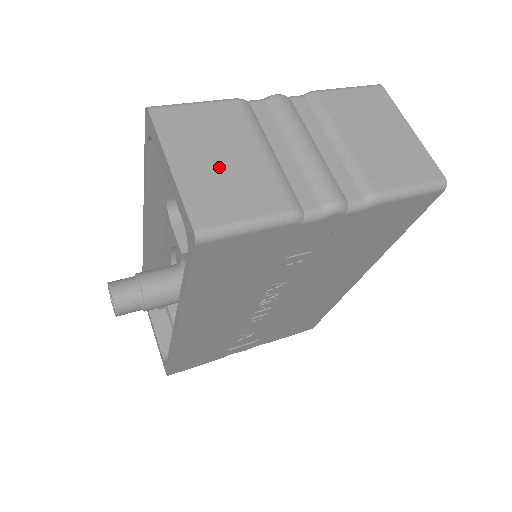
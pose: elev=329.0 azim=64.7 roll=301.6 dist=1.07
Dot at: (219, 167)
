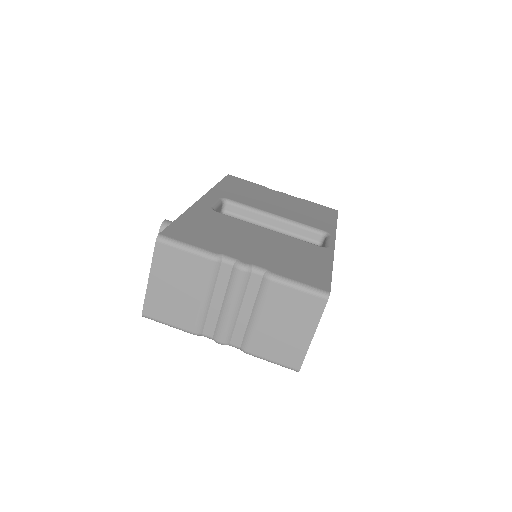
Dot at: (173, 293)
